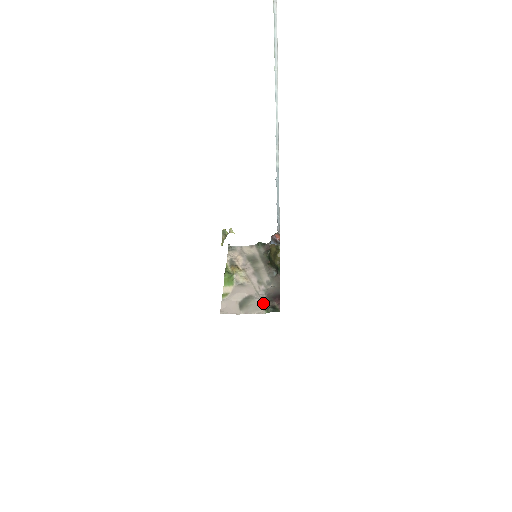
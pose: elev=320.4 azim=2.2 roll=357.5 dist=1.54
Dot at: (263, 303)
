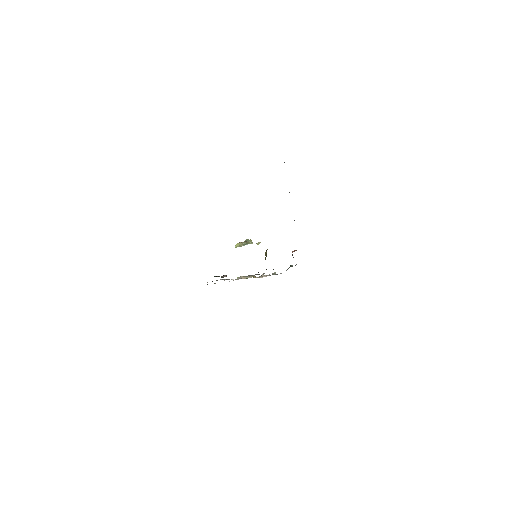
Dot at: (223, 279)
